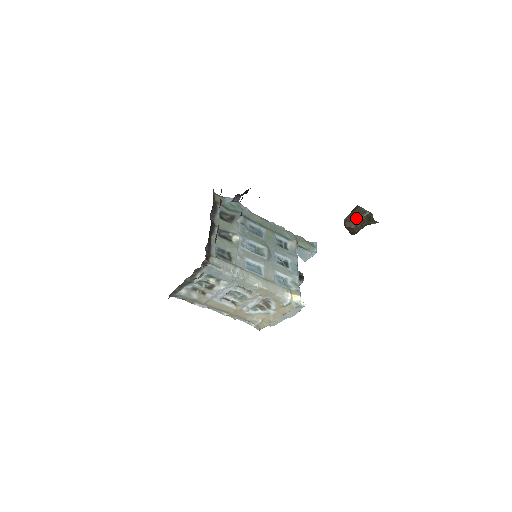
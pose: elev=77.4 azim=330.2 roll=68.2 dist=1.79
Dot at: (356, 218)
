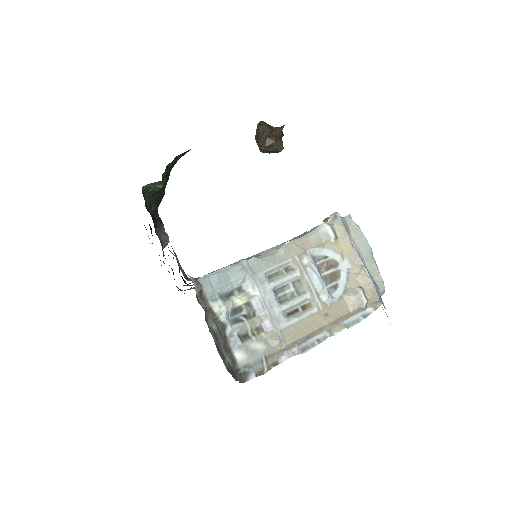
Dot at: (259, 135)
